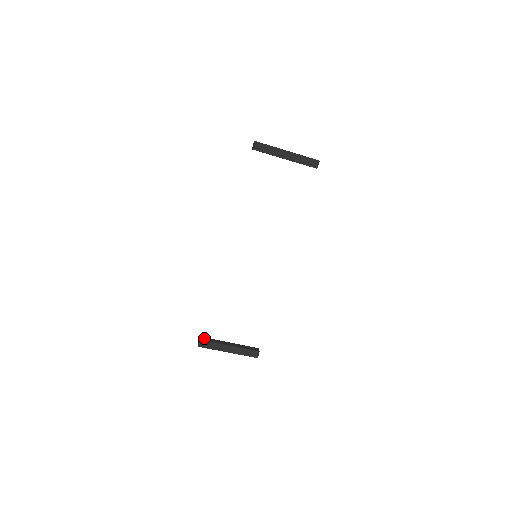
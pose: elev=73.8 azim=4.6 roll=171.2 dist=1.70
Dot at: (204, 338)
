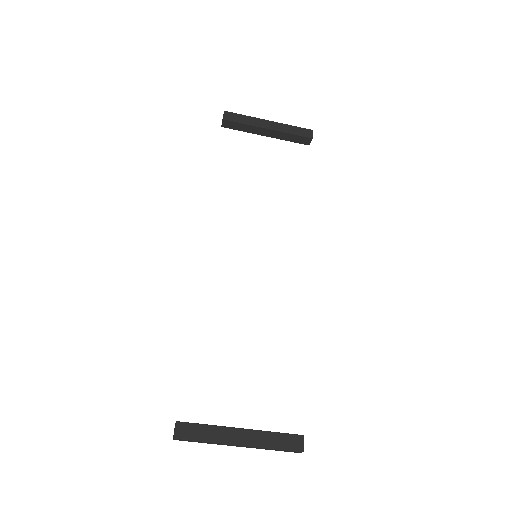
Dot at: (185, 422)
